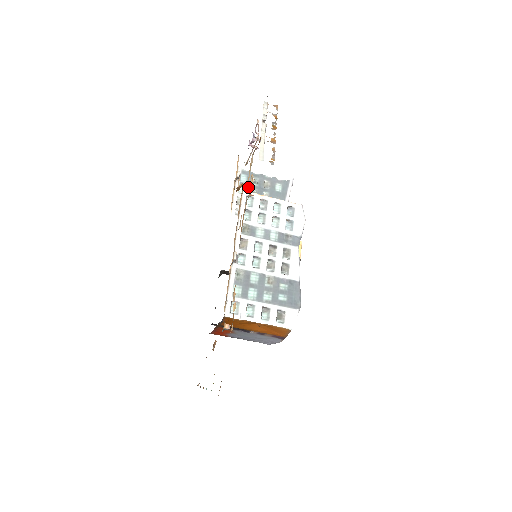
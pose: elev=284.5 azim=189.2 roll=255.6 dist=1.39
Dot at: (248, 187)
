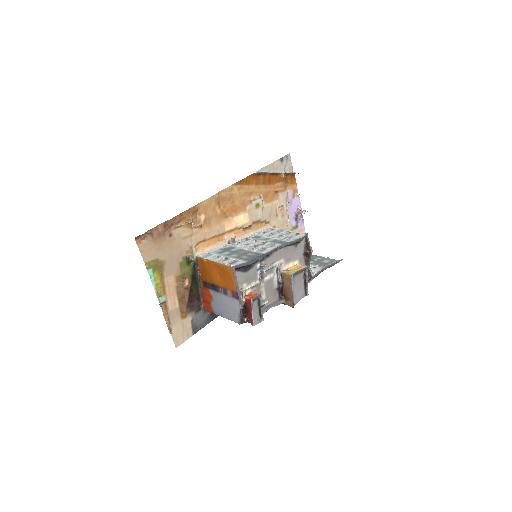
Dot at: occluded
